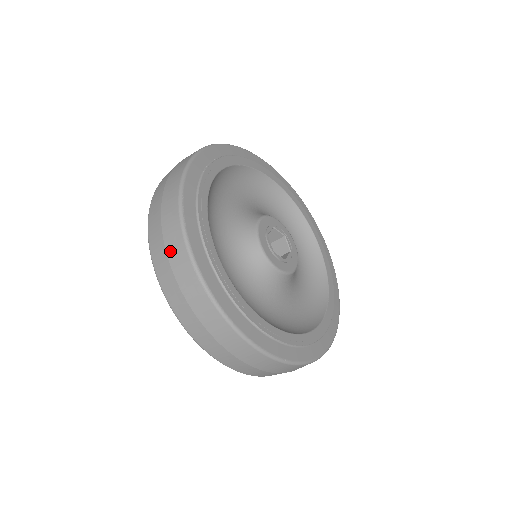
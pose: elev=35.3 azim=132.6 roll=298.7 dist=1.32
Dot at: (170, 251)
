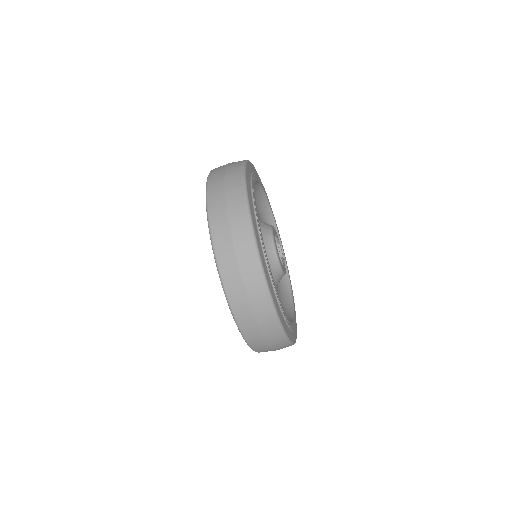
Dot at: (230, 165)
